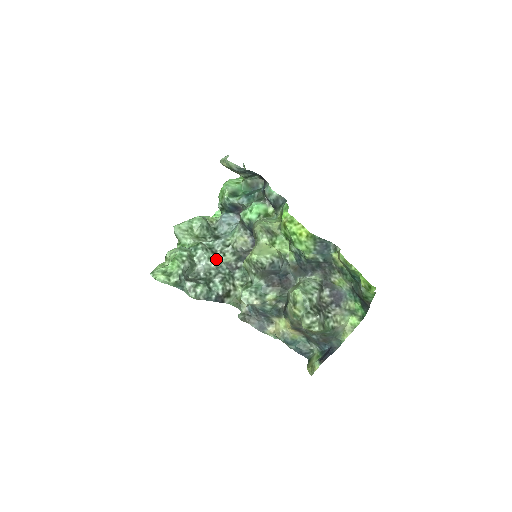
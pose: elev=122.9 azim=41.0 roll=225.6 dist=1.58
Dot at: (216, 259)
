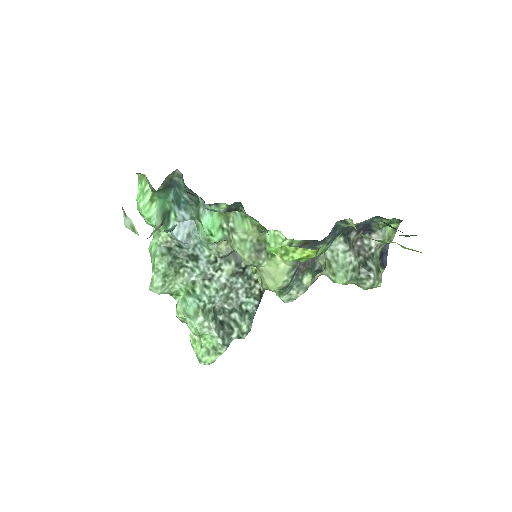
Dot at: (221, 283)
